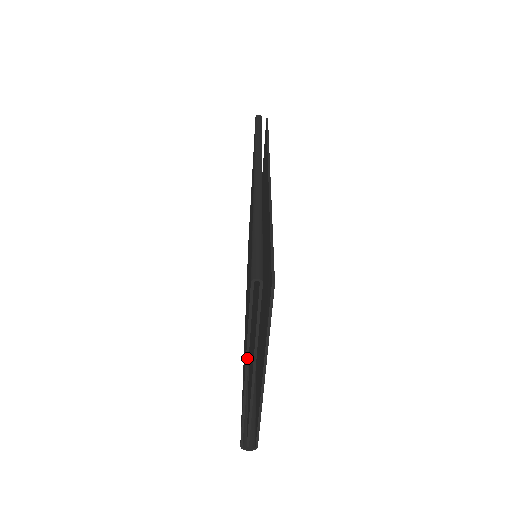
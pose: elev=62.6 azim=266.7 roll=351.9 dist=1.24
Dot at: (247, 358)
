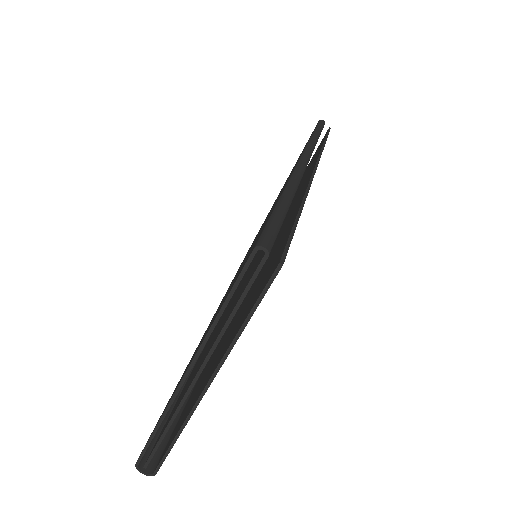
Dot at: (199, 351)
